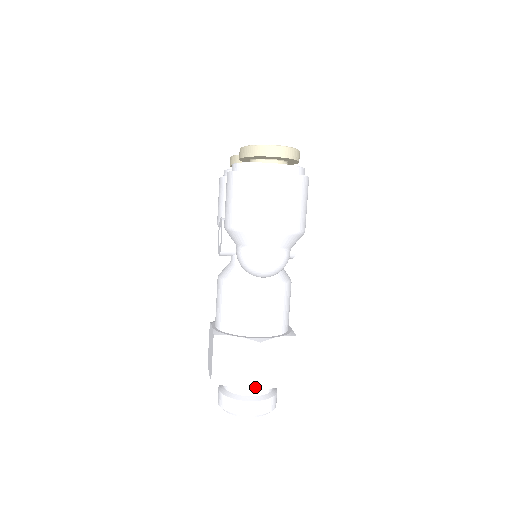
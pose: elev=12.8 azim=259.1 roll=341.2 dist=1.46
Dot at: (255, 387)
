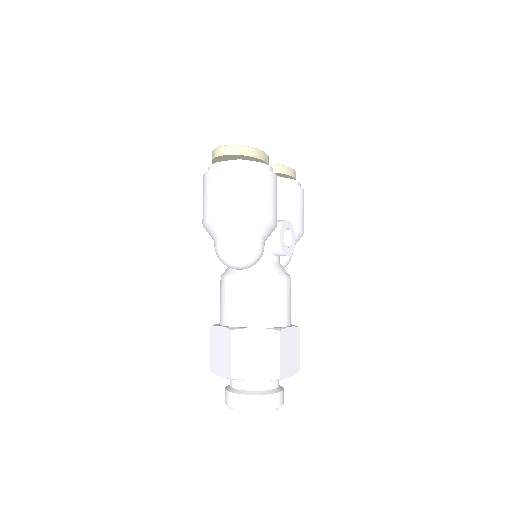
Dot at: (229, 375)
